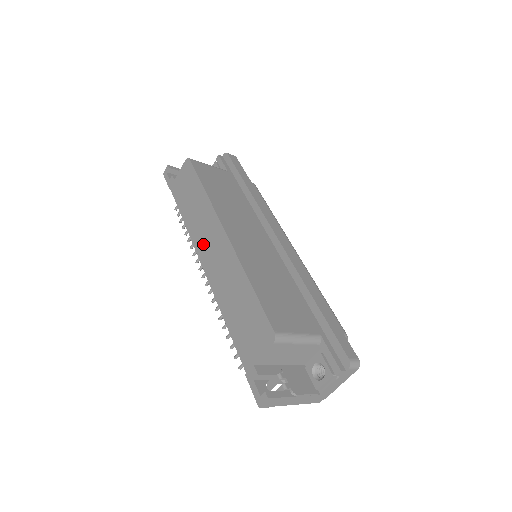
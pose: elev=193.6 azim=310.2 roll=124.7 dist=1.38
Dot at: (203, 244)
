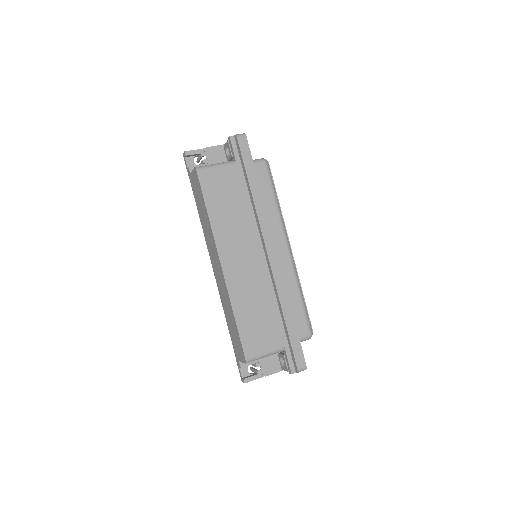
Dot at: (212, 256)
